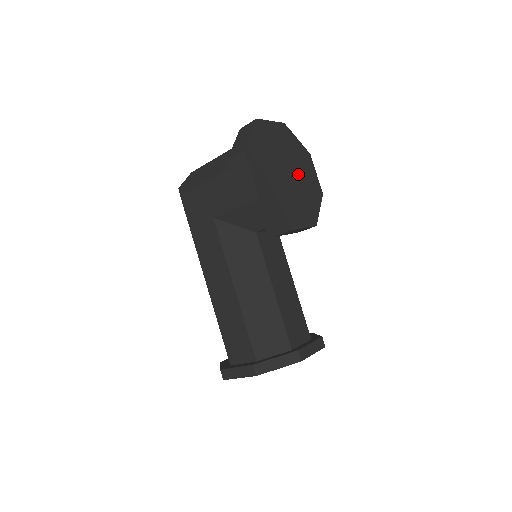
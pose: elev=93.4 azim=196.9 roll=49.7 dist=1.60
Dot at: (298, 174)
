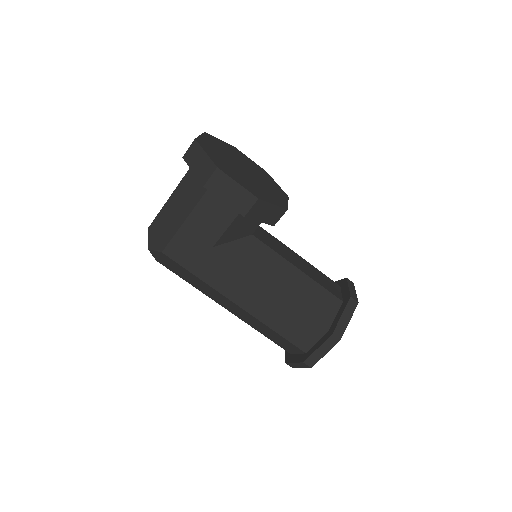
Dot at: (247, 166)
